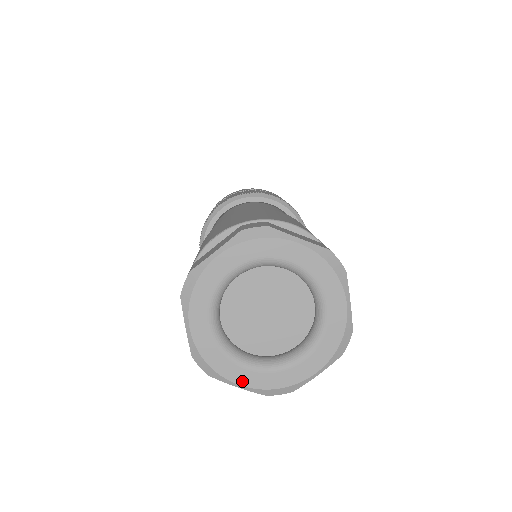
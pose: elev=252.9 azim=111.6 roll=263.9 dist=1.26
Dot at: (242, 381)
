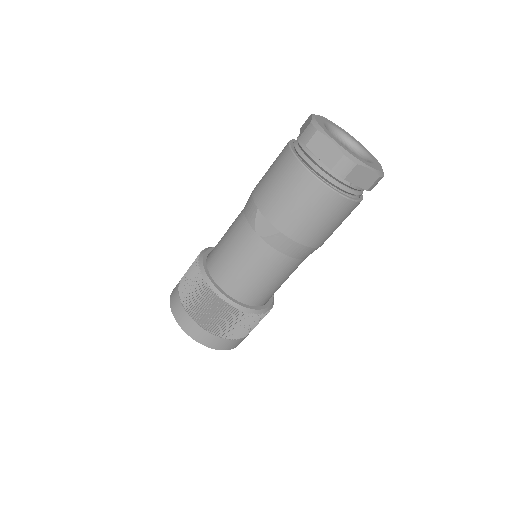
Dot at: (335, 140)
